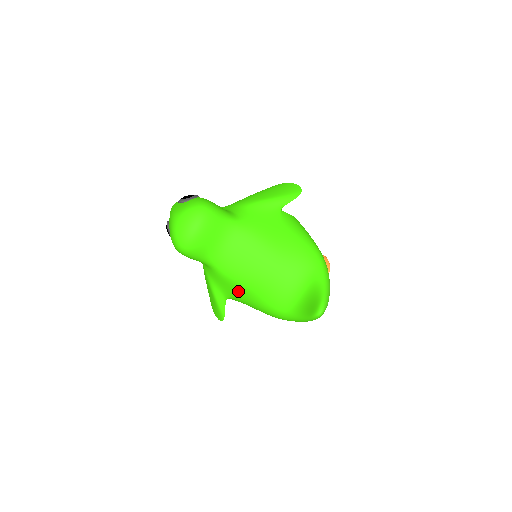
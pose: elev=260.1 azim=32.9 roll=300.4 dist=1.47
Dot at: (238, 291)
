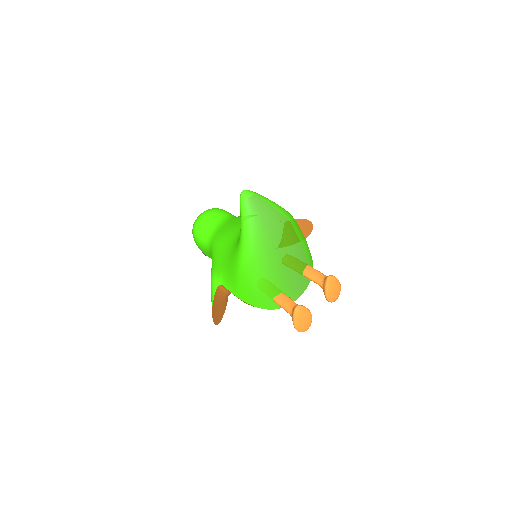
Dot at: (221, 256)
